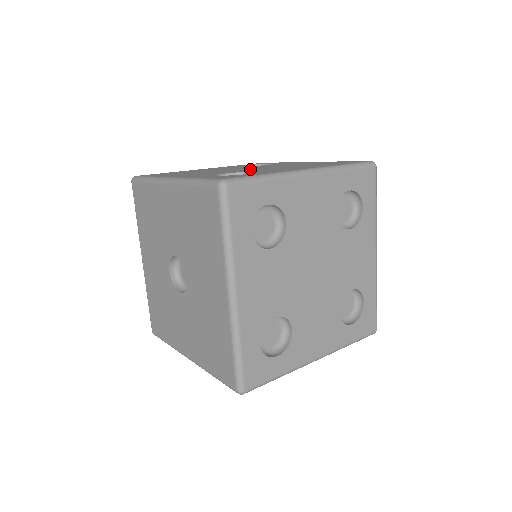
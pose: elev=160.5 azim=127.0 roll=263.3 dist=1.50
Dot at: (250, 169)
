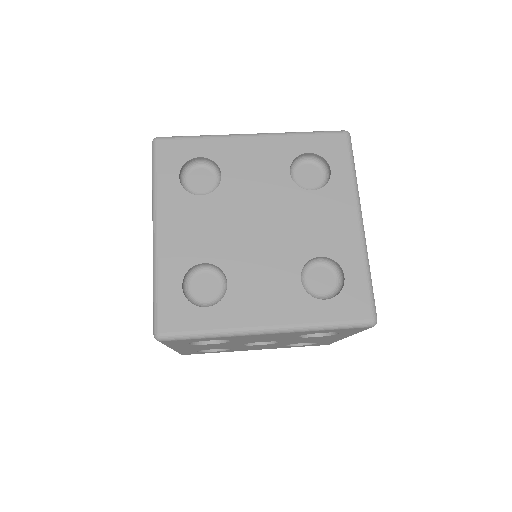
Dot at: occluded
